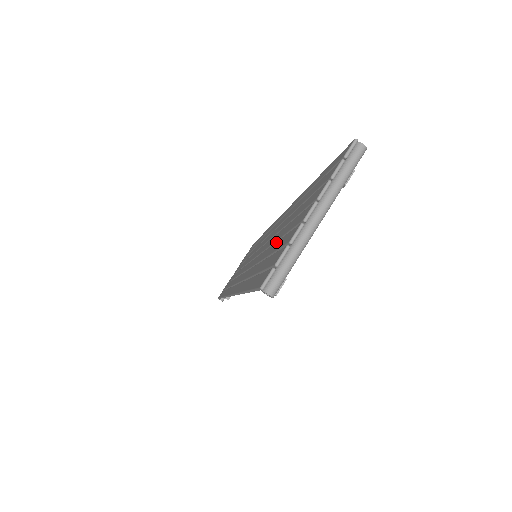
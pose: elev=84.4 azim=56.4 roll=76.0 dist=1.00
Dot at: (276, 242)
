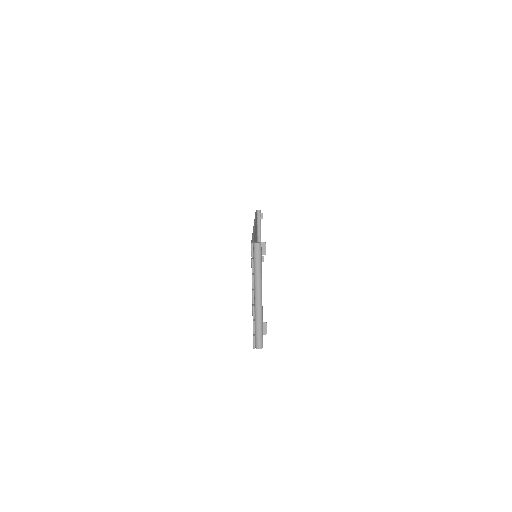
Dot at: occluded
